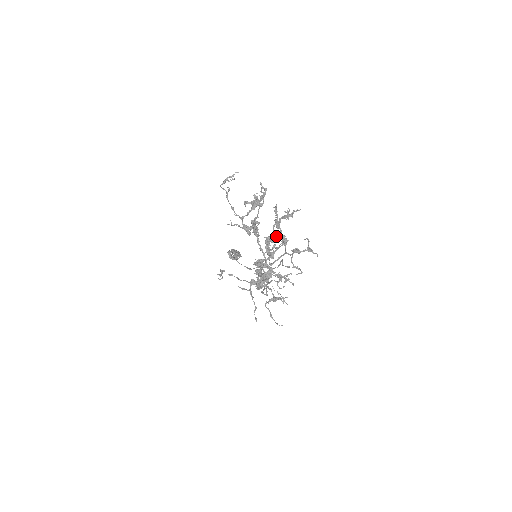
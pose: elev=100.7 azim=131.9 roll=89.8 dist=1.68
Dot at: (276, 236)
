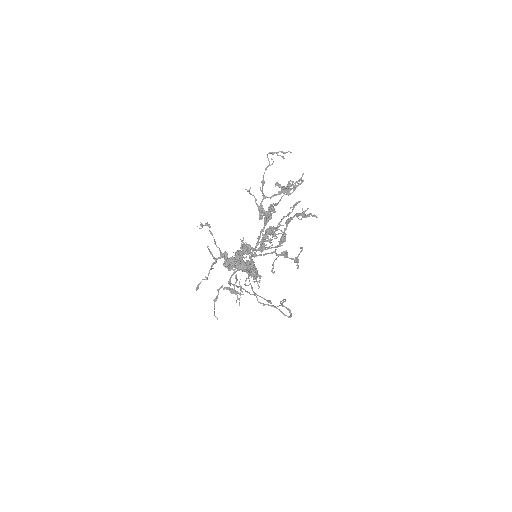
Dot at: (277, 227)
